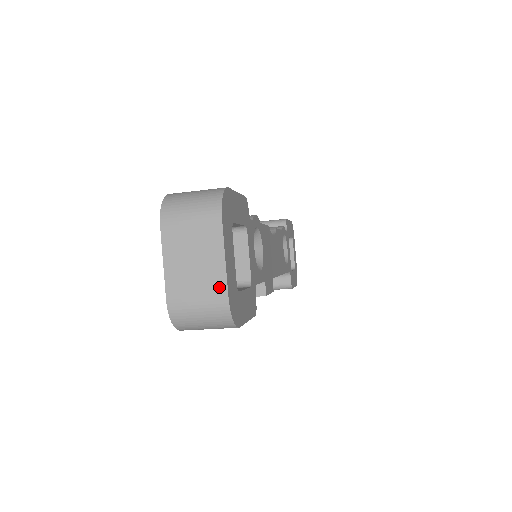
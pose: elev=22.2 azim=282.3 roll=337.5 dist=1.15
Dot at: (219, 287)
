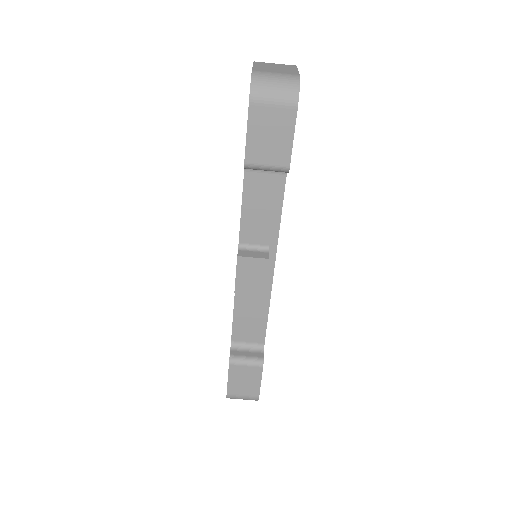
Dot at: (293, 73)
